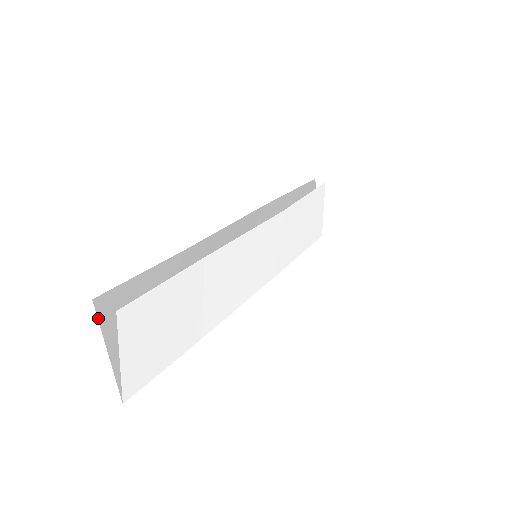
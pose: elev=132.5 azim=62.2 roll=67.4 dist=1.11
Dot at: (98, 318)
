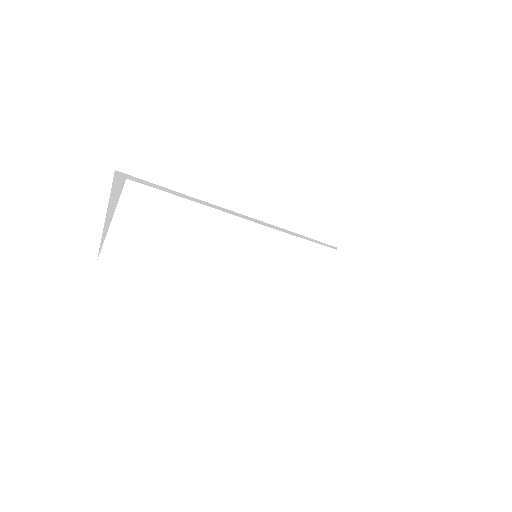
Dot at: (112, 186)
